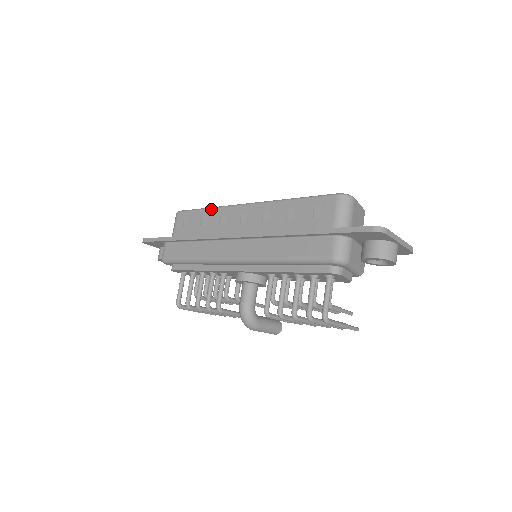
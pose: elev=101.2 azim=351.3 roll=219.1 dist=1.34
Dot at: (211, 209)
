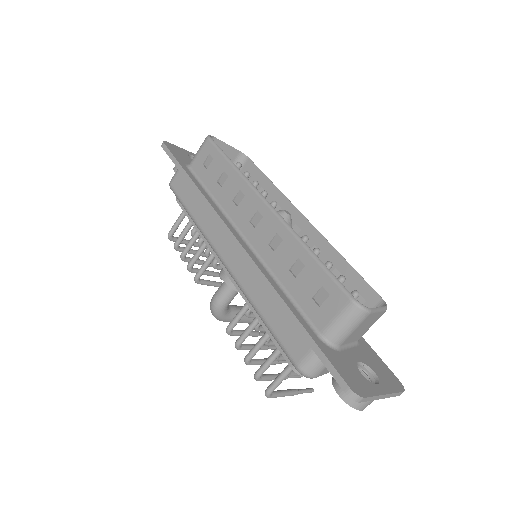
Dot at: (235, 172)
